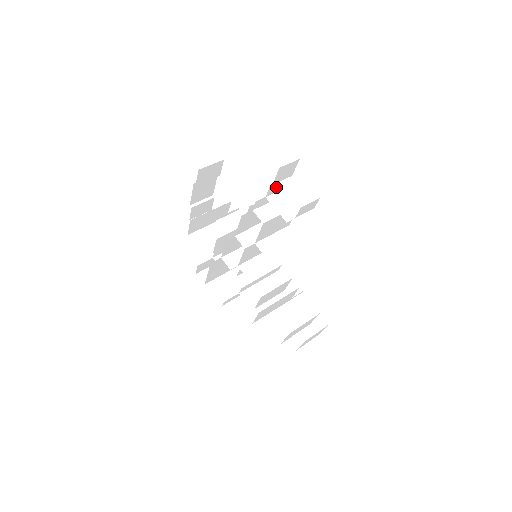
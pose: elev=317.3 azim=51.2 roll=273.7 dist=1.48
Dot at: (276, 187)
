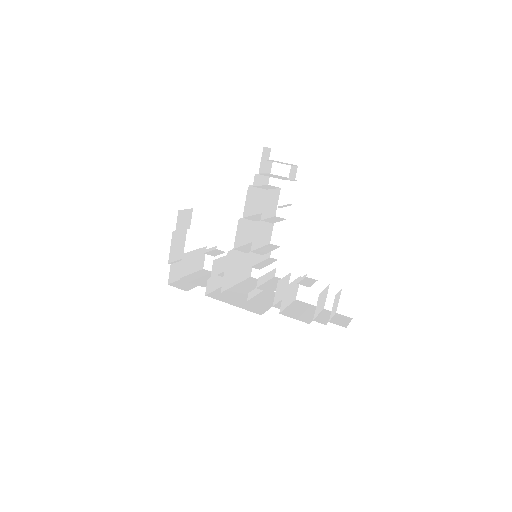
Dot at: (263, 167)
